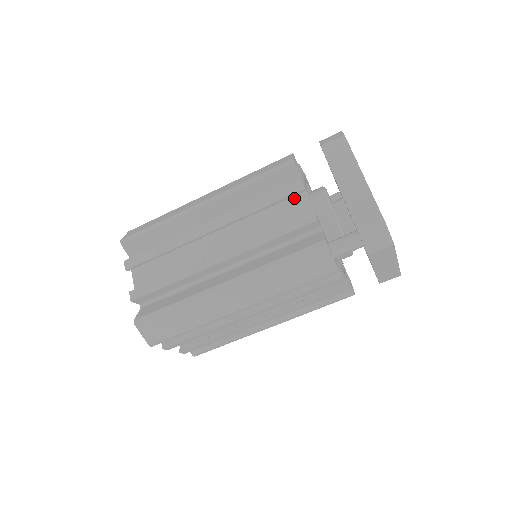
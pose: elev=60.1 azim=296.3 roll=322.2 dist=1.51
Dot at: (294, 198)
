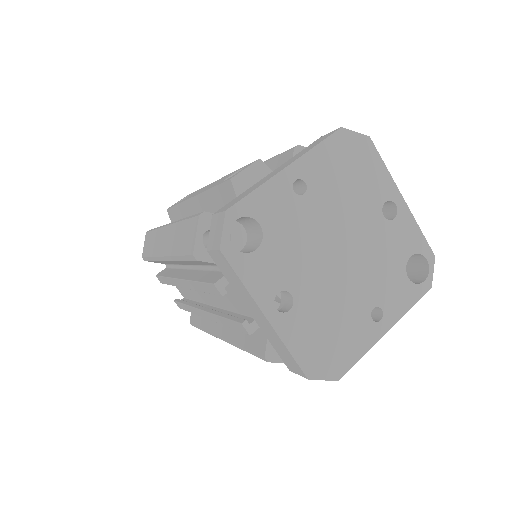
Dot at: occluded
